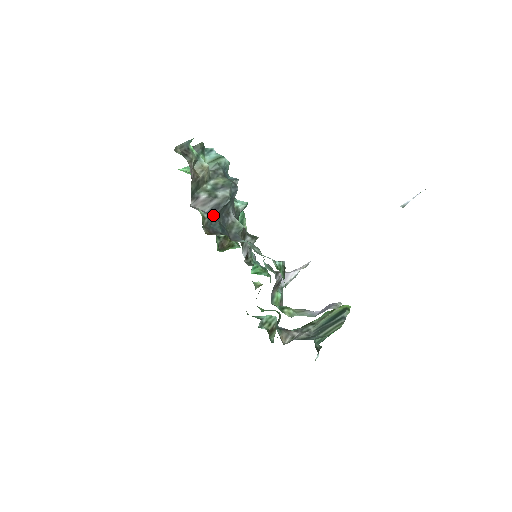
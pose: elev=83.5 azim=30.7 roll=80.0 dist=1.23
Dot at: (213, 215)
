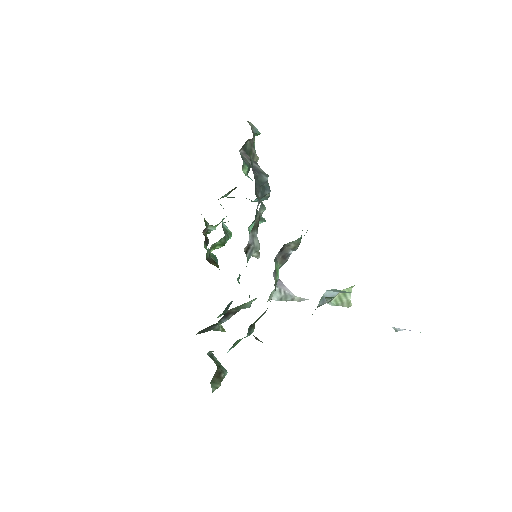
Dot at: (253, 171)
